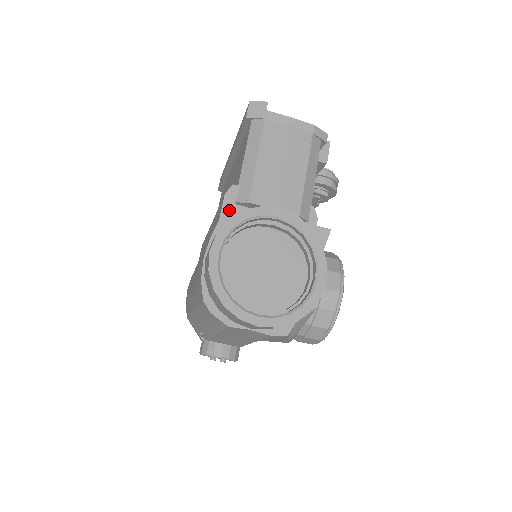
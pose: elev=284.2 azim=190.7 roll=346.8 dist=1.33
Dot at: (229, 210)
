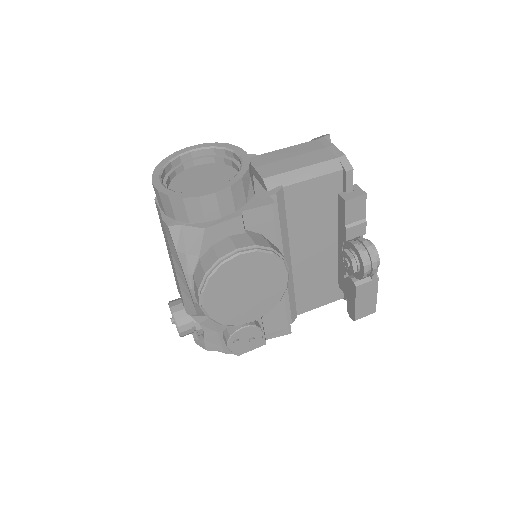
Dot at: occluded
